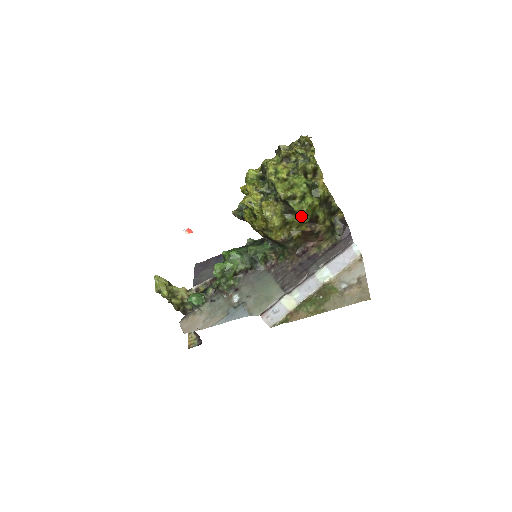
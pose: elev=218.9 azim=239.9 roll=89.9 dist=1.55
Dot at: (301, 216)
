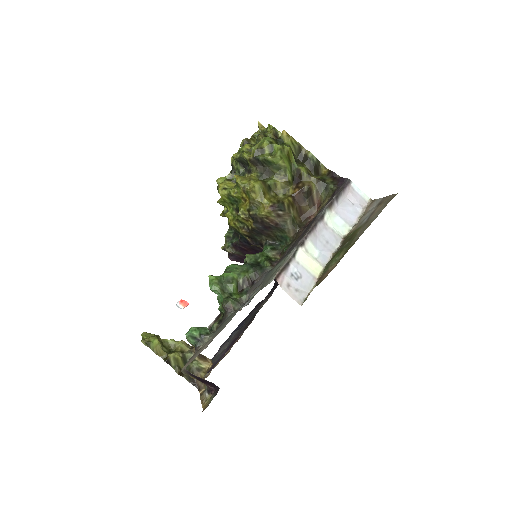
Dot at: (280, 173)
